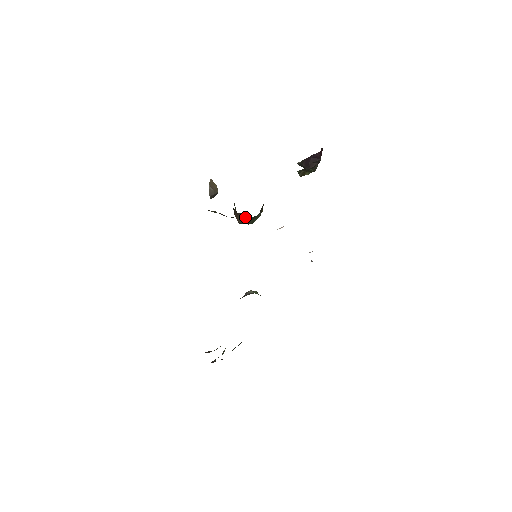
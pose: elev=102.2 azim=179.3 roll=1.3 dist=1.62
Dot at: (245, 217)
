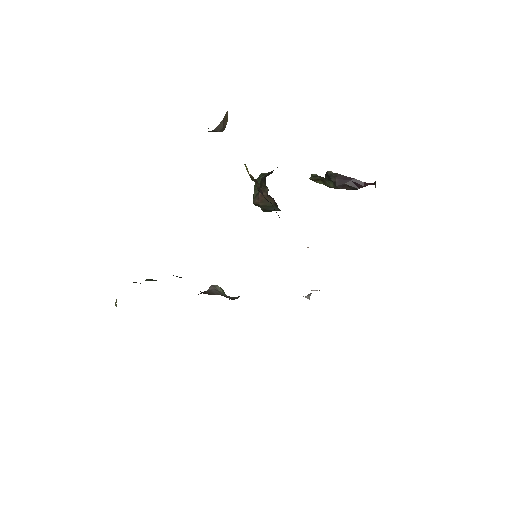
Dot at: (272, 204)
